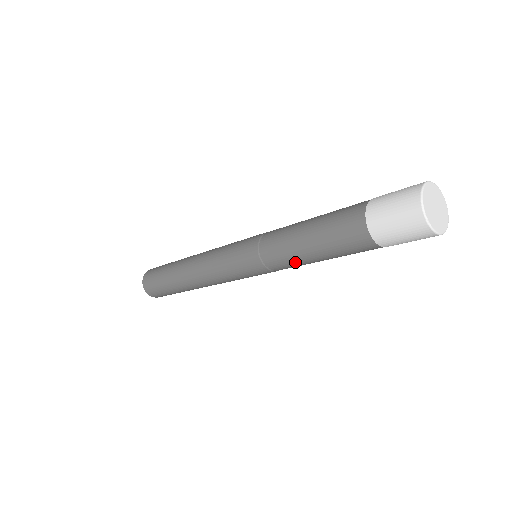
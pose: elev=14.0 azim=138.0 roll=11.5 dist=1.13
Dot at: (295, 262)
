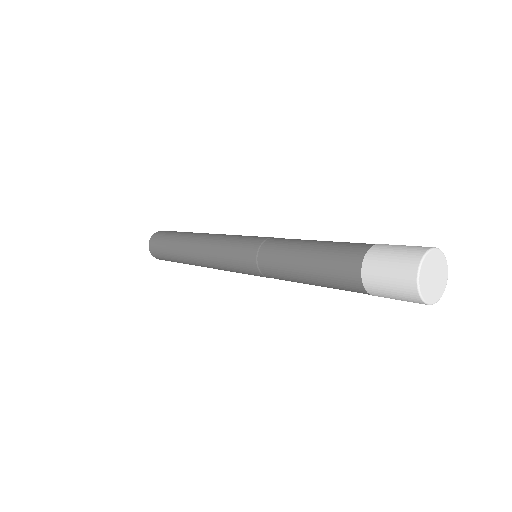
Dot at: (284, 273)
